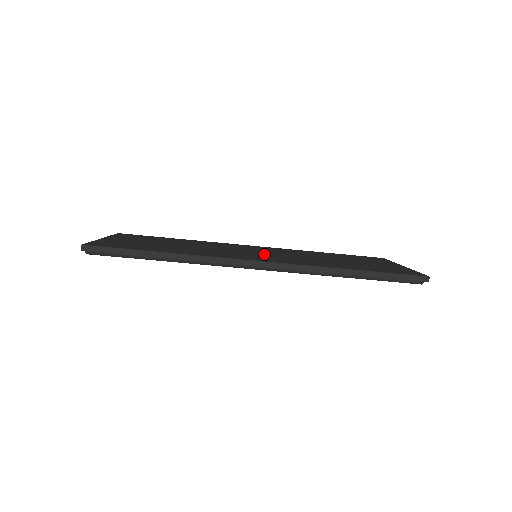
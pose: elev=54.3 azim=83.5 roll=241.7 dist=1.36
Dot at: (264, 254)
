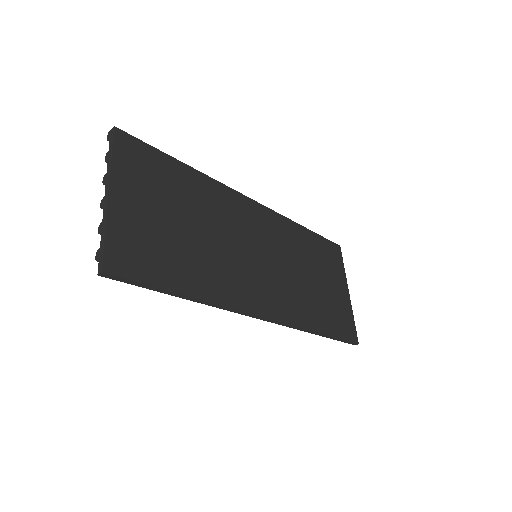
Dot at: (265, 267)
